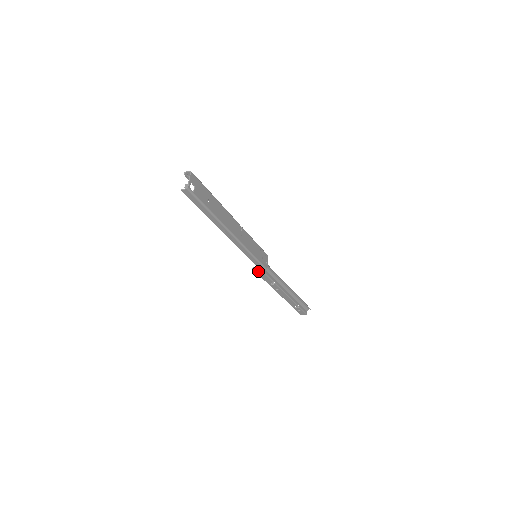
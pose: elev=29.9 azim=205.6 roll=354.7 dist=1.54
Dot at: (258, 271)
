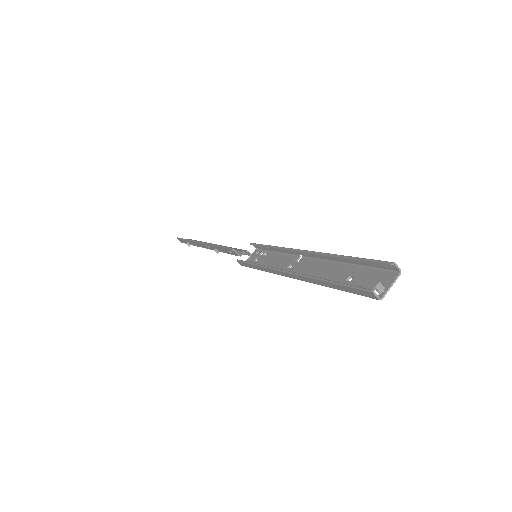
Dot at: (231, 251)
